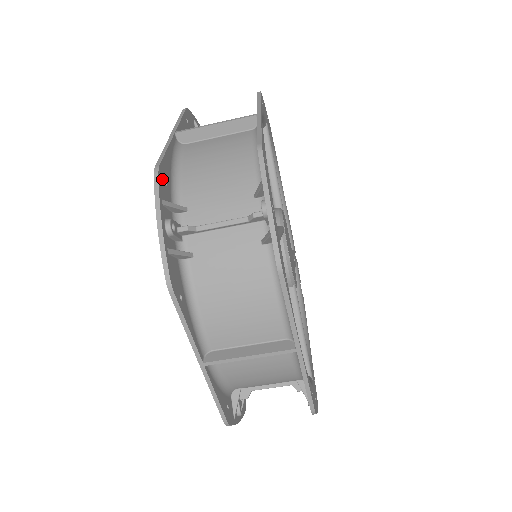
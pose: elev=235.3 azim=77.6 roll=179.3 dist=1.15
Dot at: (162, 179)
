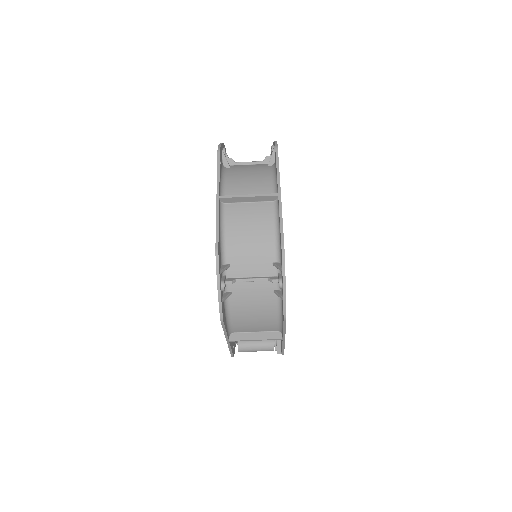
Dot at: occluded
